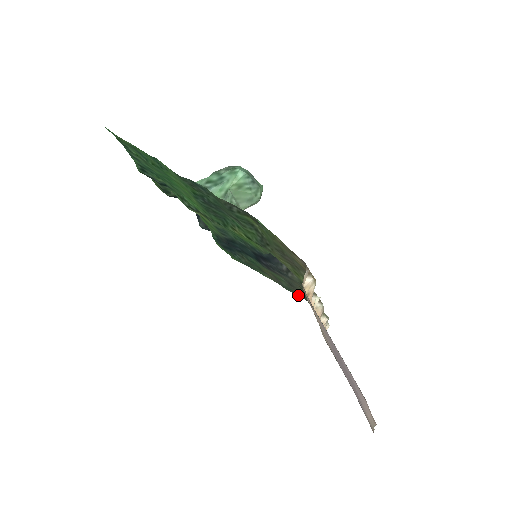
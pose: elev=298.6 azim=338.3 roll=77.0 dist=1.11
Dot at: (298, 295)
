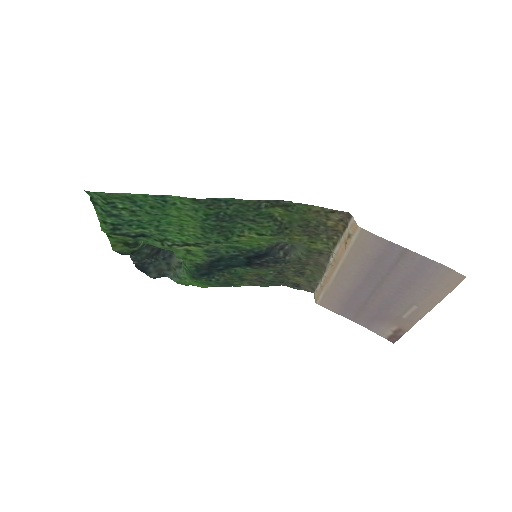
Dot at: (276, 285)
